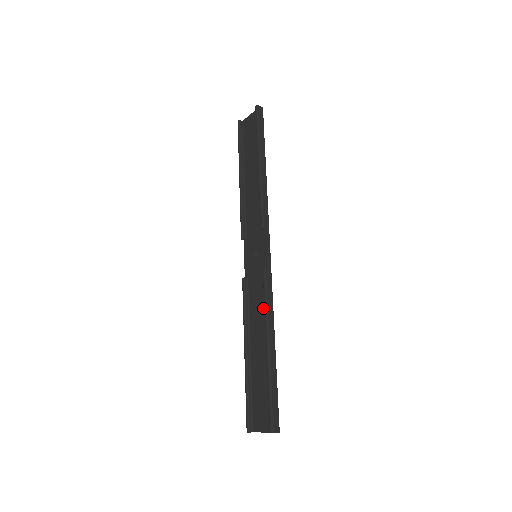
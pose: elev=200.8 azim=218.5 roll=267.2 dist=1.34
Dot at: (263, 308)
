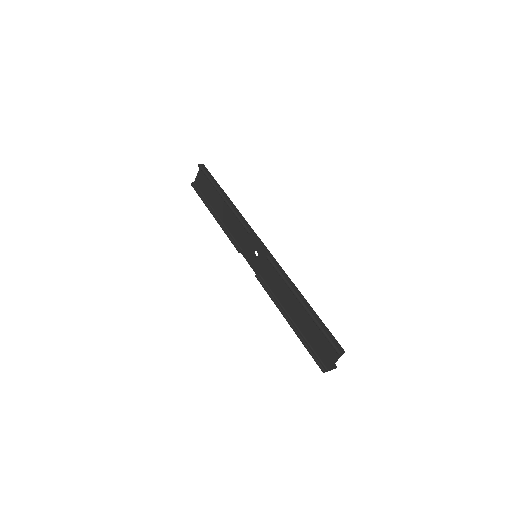
Dot at: (282, 282)
